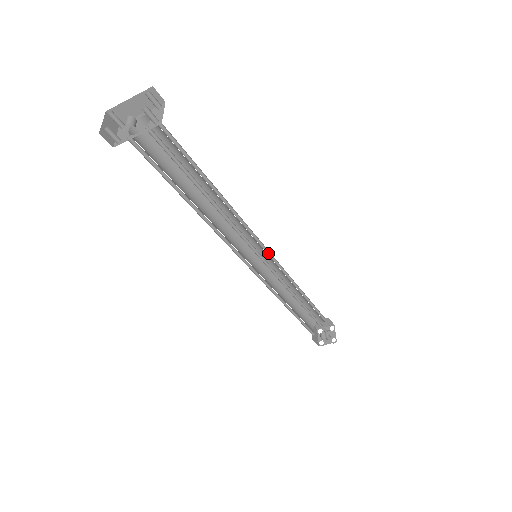
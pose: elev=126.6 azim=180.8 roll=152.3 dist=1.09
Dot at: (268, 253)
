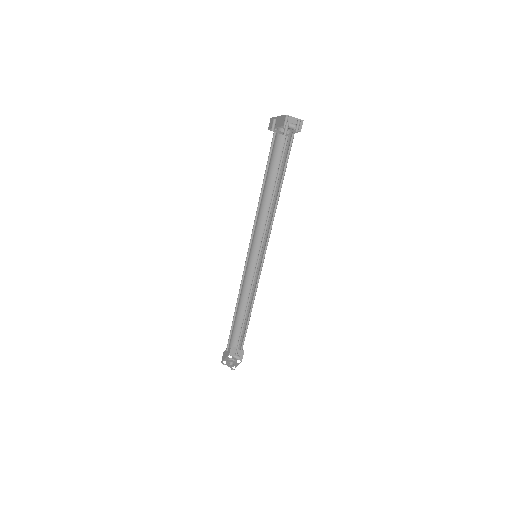
Dot at: (251, 260)
